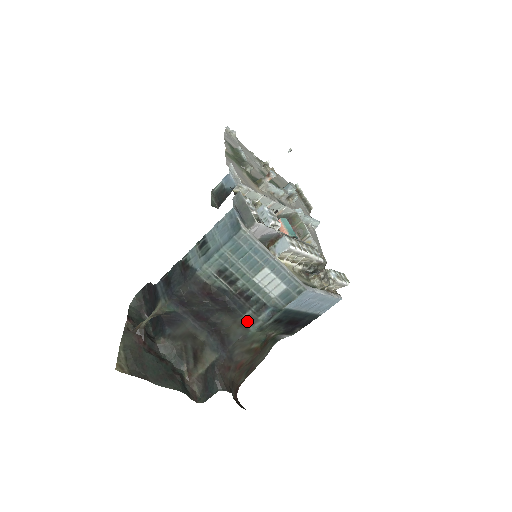
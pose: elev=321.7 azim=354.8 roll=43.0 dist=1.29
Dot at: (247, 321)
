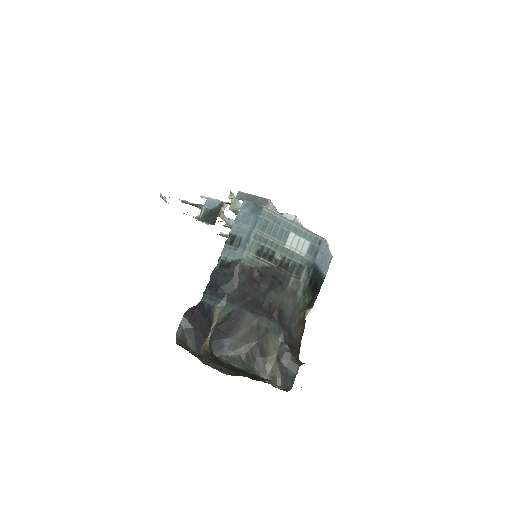
Dot at: (293, 288)
